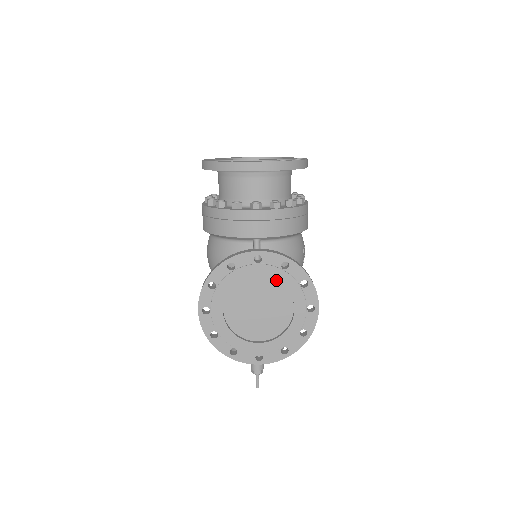
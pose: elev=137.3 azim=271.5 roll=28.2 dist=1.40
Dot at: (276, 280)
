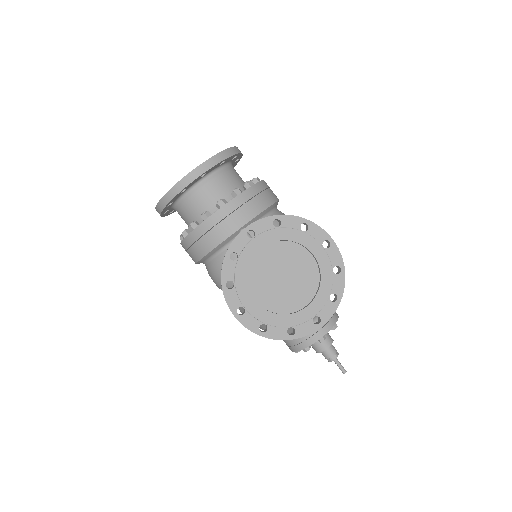
Dot at: (279, 242)
